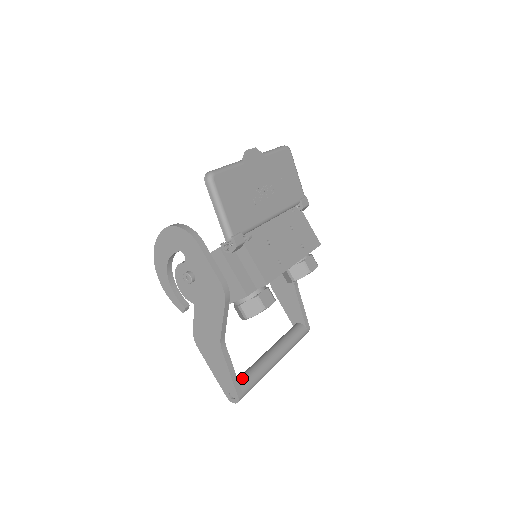
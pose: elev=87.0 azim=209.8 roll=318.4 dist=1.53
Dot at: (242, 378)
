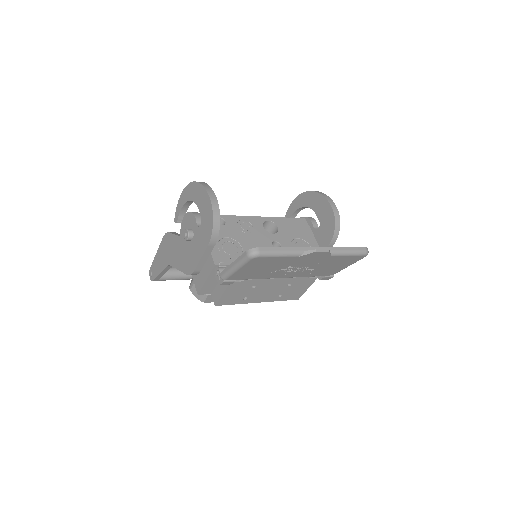
Dot at: (169, 273)
